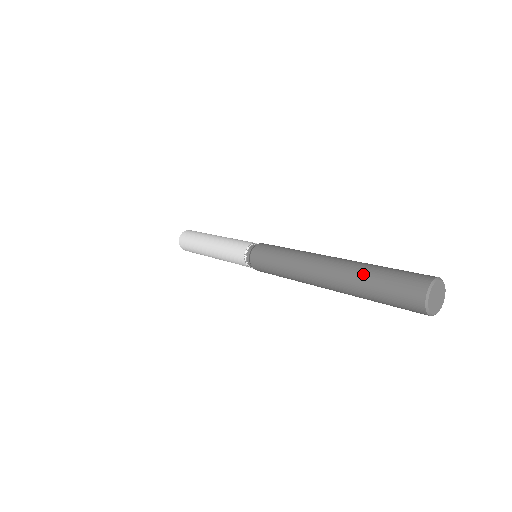
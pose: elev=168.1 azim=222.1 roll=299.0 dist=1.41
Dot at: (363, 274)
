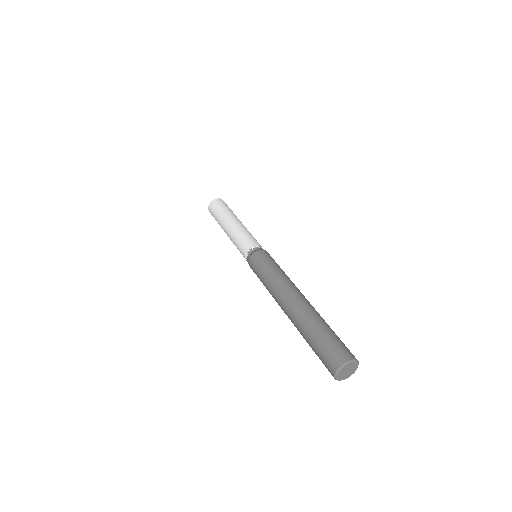
Dot at: (305, 335)
